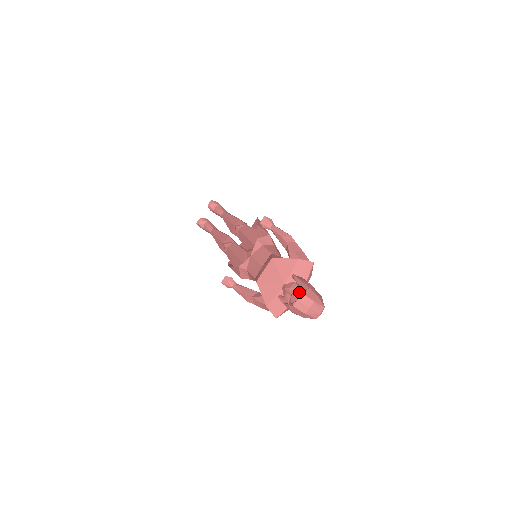
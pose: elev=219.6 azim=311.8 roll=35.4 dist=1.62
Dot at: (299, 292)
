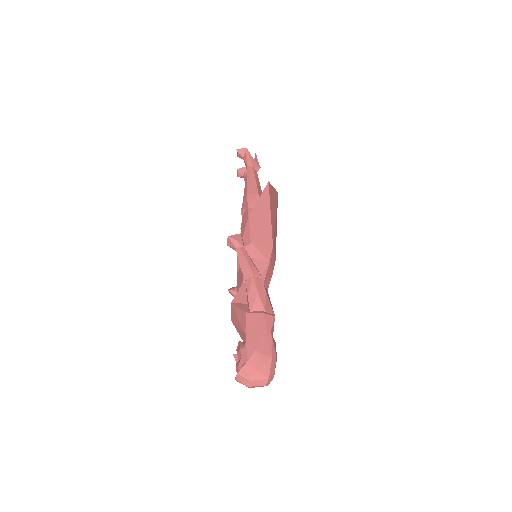
Dot at: (238, 367)
